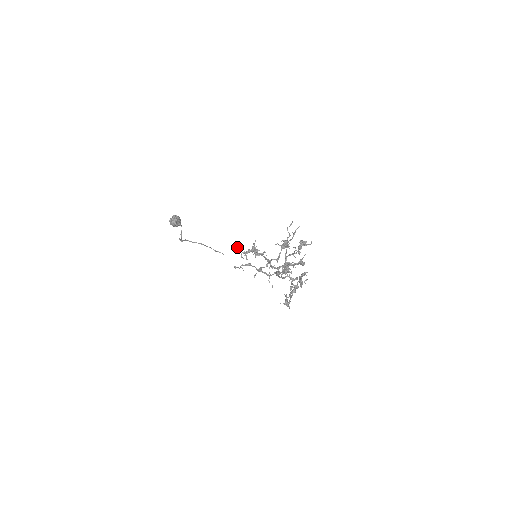
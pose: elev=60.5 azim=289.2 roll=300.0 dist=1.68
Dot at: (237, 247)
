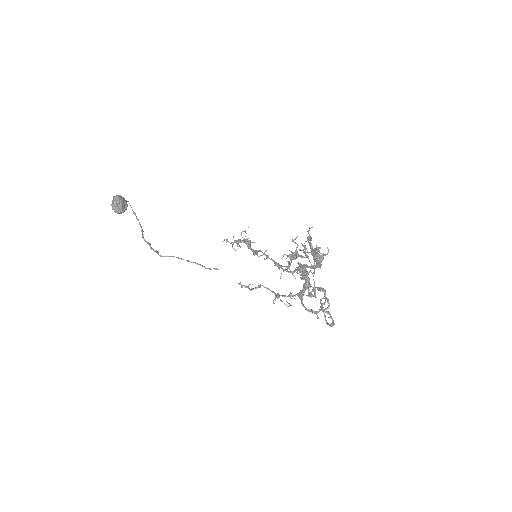
Dot at: occluded
